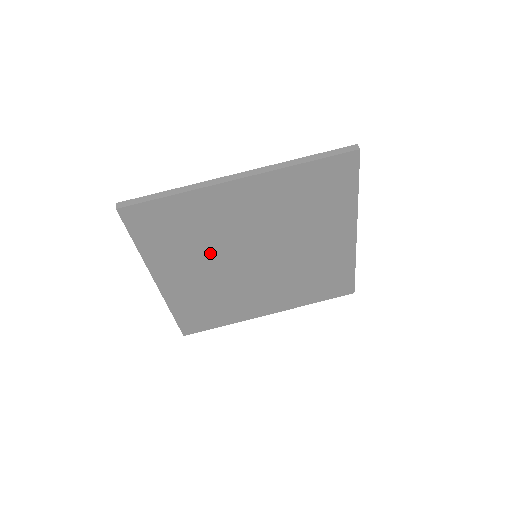
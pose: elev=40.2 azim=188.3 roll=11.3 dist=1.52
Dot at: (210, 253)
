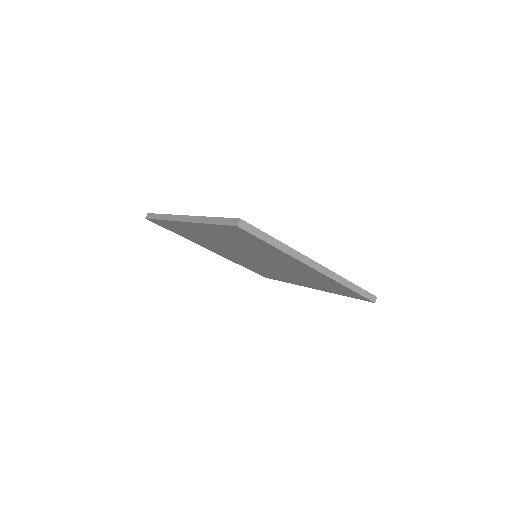
Dot at: (240, 246)
